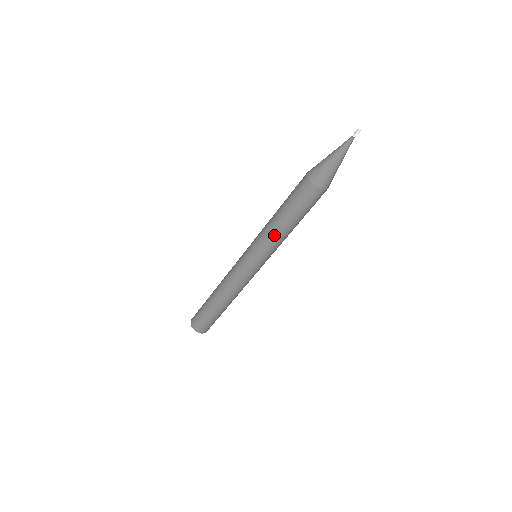
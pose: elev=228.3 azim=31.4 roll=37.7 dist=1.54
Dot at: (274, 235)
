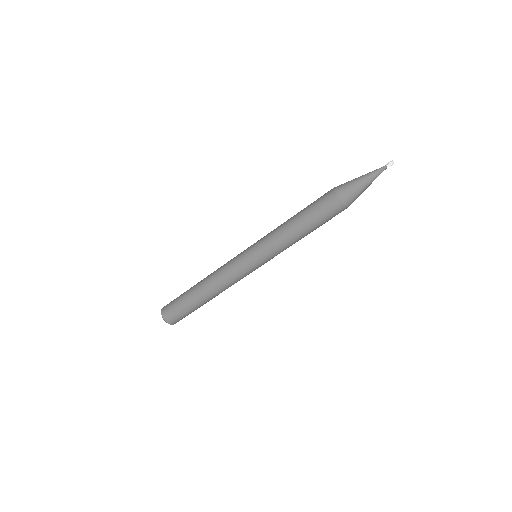
Dot at: (286, 240)
